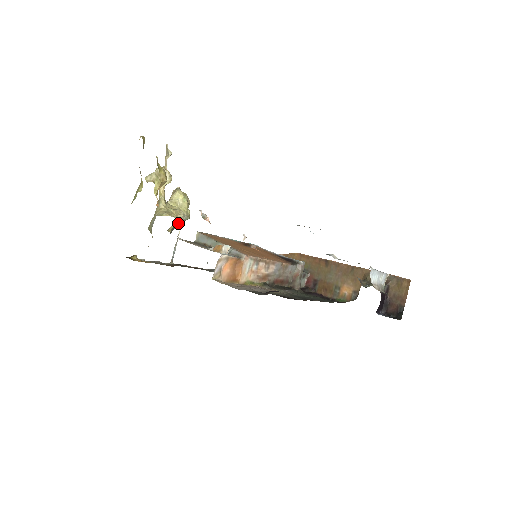
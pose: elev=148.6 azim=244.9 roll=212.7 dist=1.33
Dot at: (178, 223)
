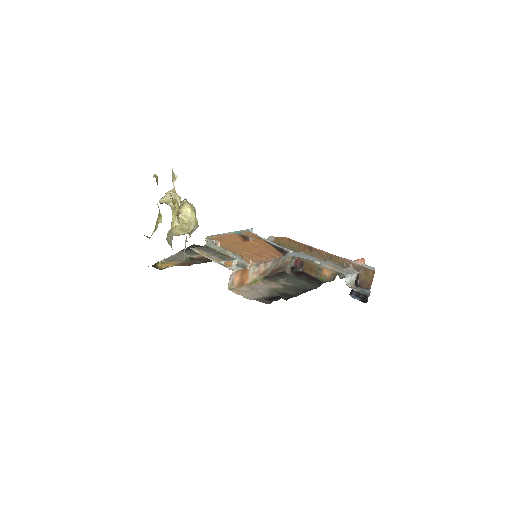
Dot at: occluded
